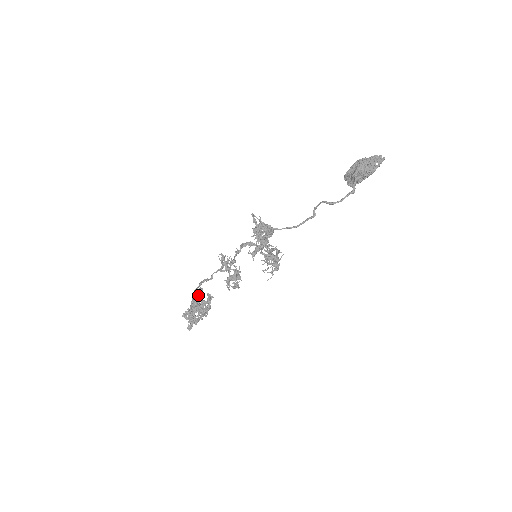
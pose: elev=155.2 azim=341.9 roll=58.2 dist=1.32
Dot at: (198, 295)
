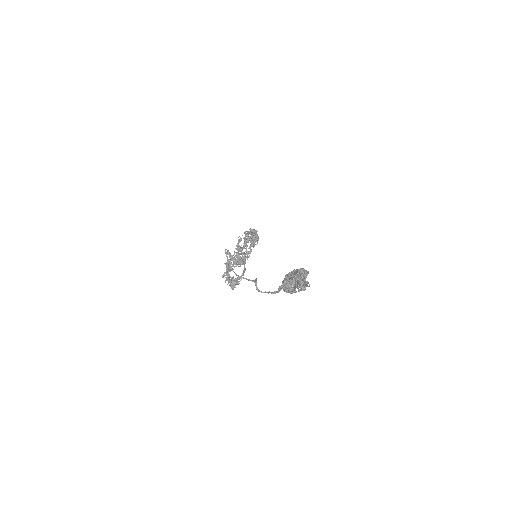
Dot at: (253, 232)
